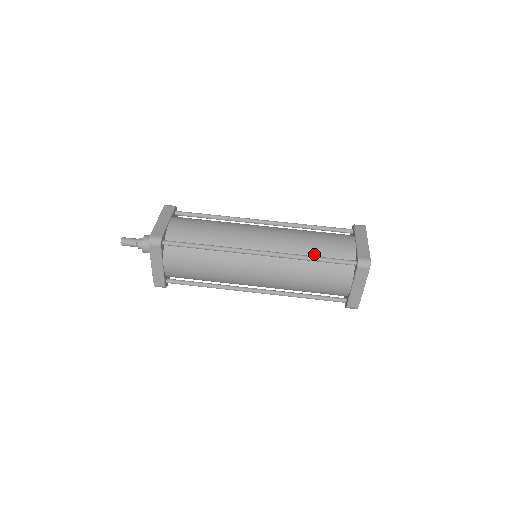
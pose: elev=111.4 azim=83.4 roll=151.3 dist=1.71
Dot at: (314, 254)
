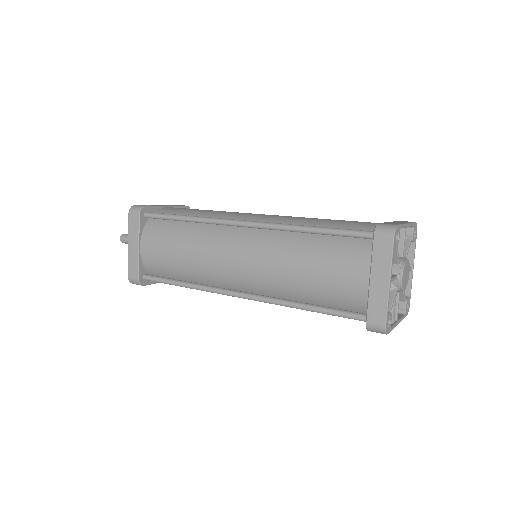
Dot at: occluded
